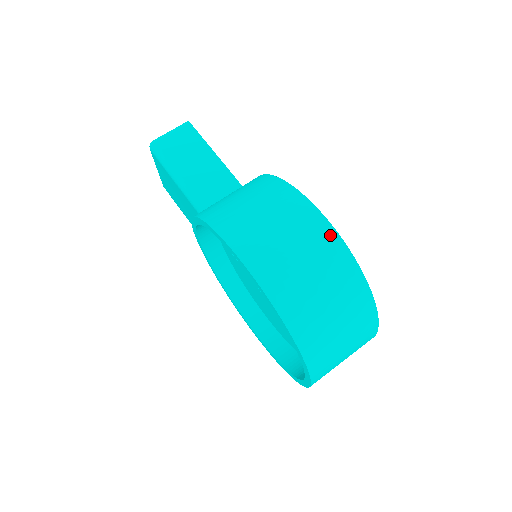
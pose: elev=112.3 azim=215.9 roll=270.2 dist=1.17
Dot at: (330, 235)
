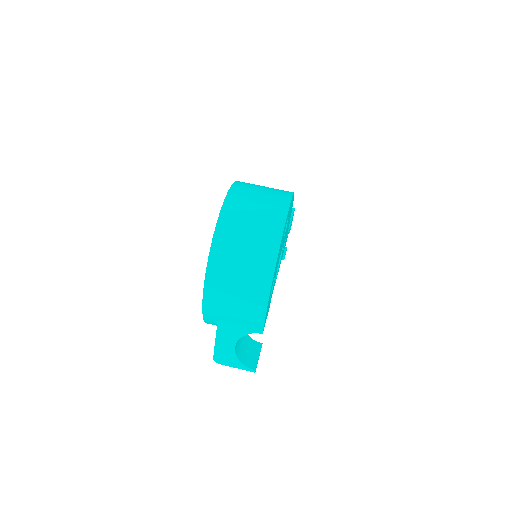
Dot at: (285, 203)
